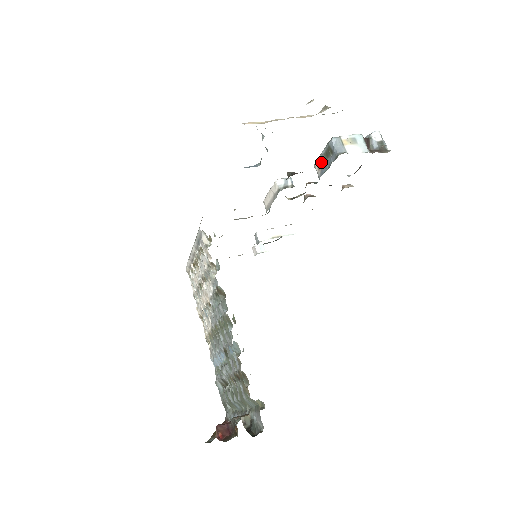
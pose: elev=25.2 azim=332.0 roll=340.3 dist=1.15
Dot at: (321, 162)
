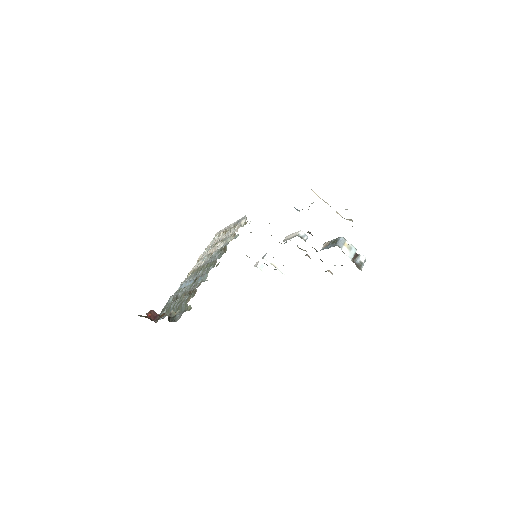
Dot at: (328, 244)
